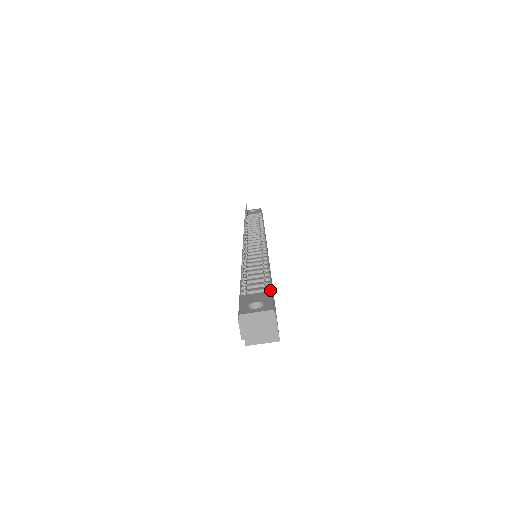
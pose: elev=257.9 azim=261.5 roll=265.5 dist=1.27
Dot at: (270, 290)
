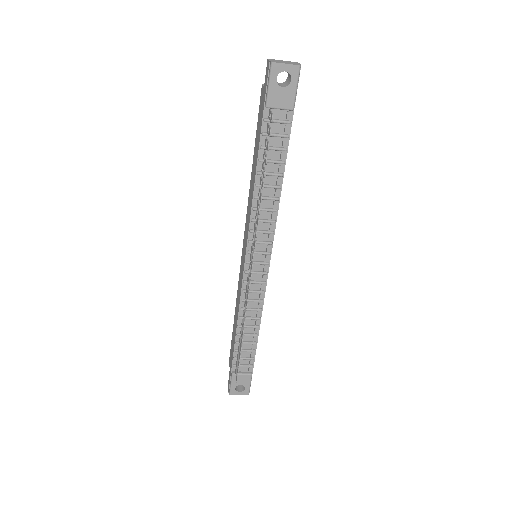
Dot at: (252, 367)
